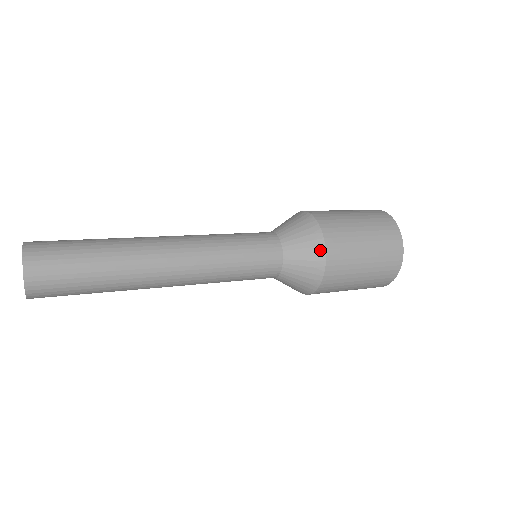
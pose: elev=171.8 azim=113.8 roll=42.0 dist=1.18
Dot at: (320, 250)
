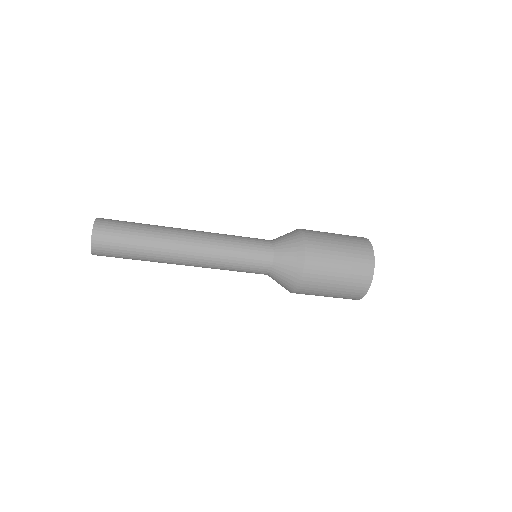
Dot at: (301, 260)
